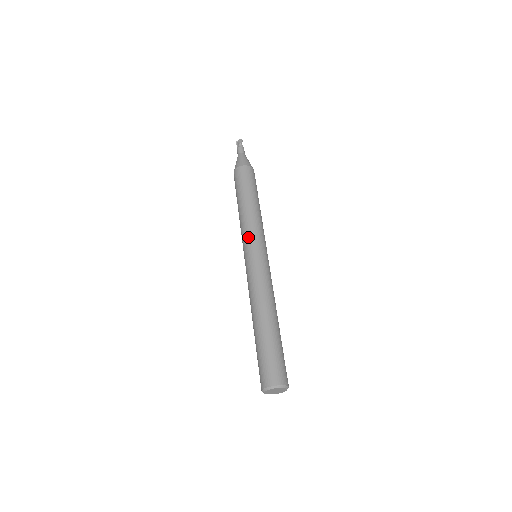
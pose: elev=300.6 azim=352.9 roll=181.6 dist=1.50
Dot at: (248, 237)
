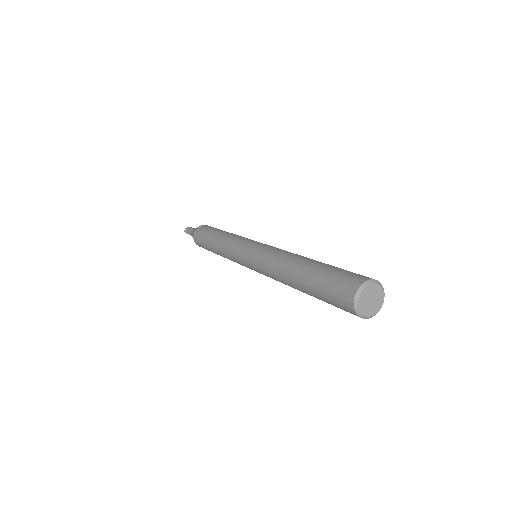
Dot at: (239, 242)
